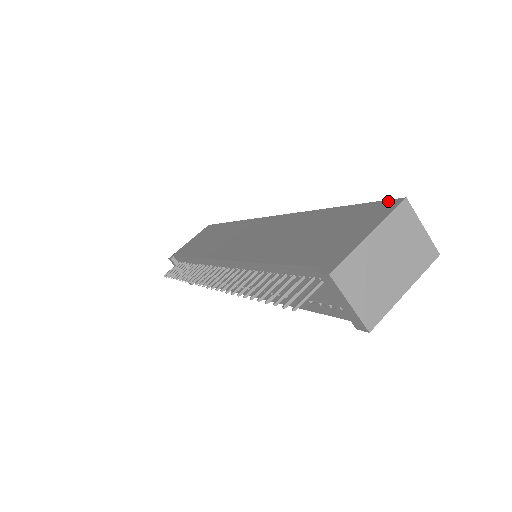
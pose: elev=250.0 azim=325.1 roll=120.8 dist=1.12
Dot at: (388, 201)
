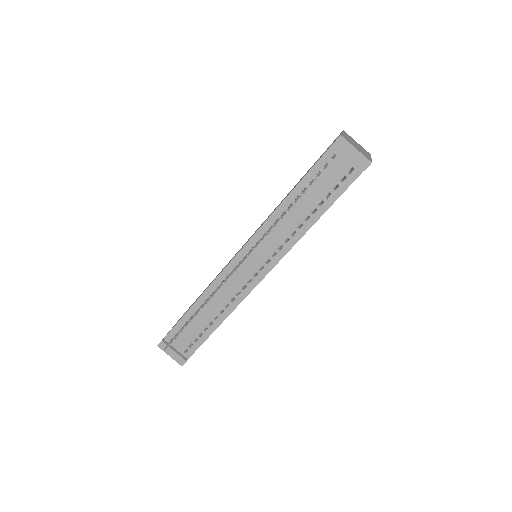
Dot at: occluded
